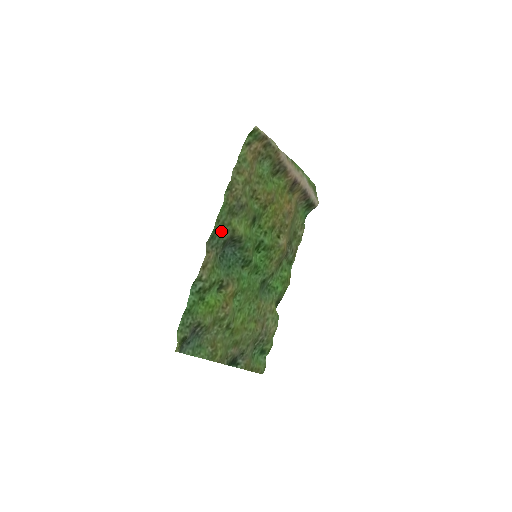
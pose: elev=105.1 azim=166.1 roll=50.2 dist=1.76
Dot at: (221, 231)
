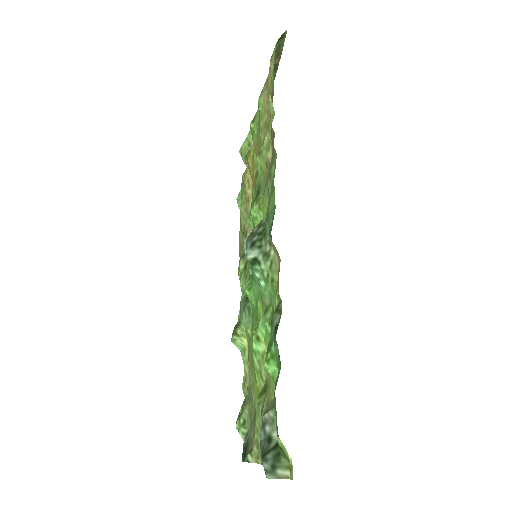
Dot at: (268, 209)
